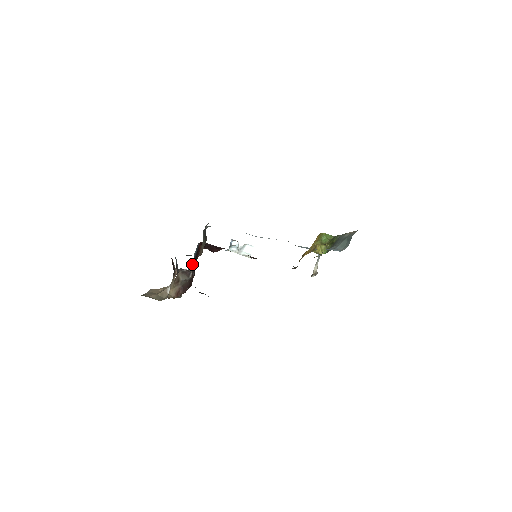
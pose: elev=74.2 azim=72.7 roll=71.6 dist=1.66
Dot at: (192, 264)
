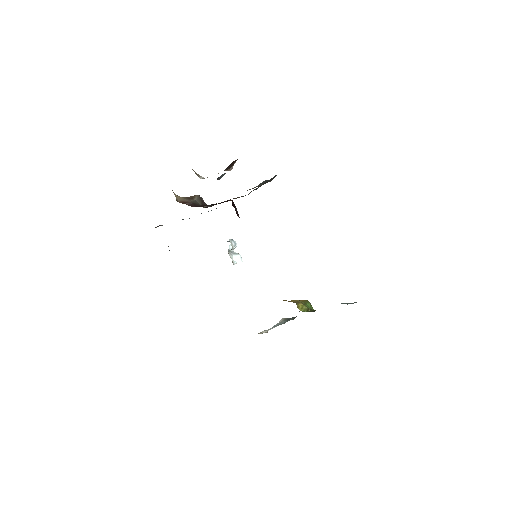
Dot at: occluded
